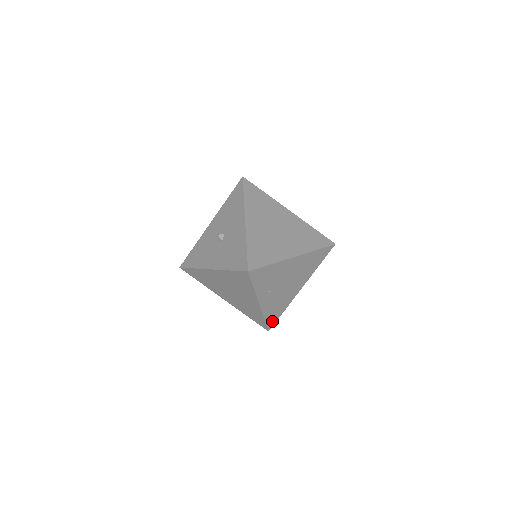
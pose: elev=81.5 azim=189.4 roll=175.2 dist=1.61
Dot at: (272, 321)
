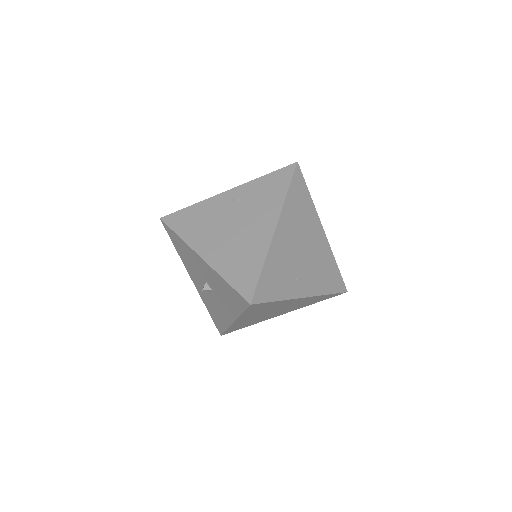
Dot at: (338, 284)
